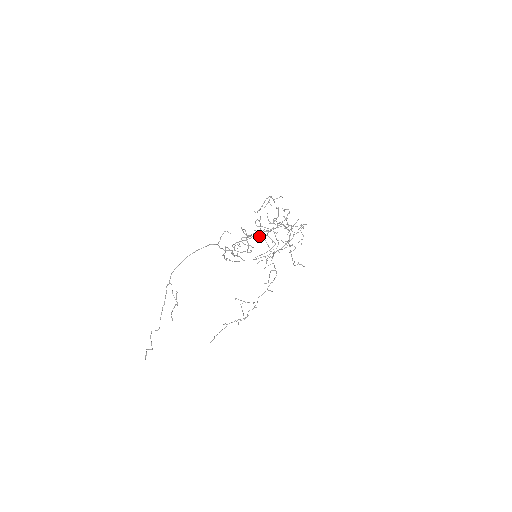
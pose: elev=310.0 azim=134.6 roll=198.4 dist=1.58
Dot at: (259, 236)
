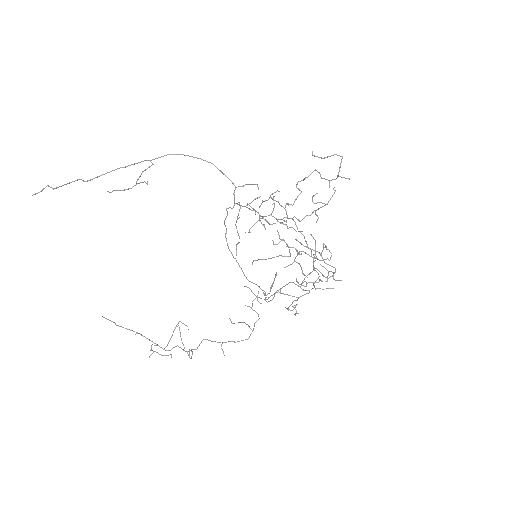
Dot at: occluded
